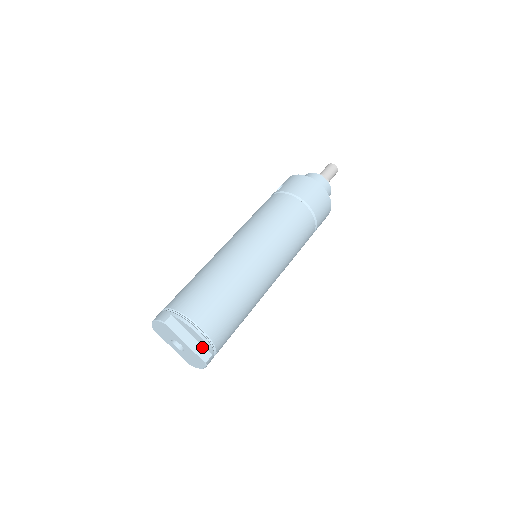
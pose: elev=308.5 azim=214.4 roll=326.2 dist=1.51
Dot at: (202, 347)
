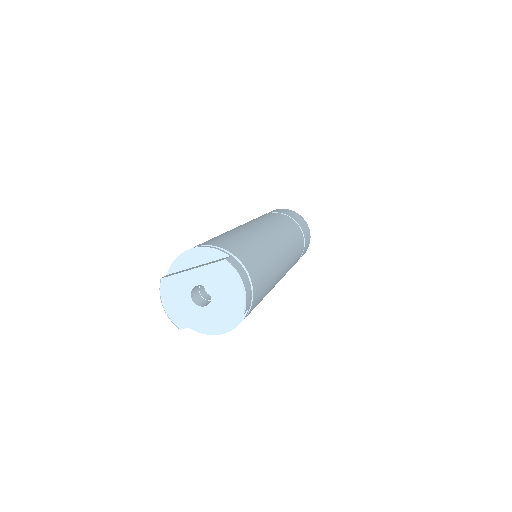
Dot at: (214, 261)
